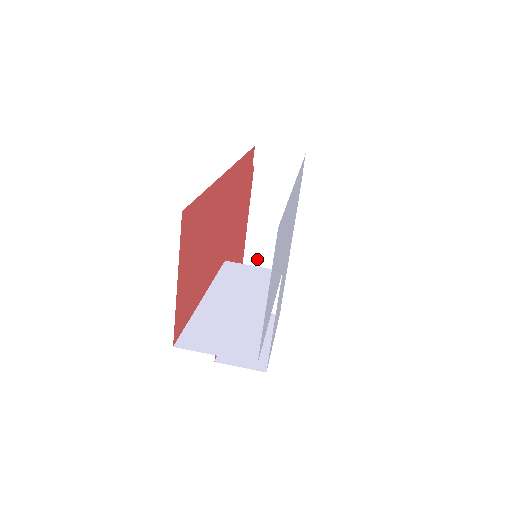
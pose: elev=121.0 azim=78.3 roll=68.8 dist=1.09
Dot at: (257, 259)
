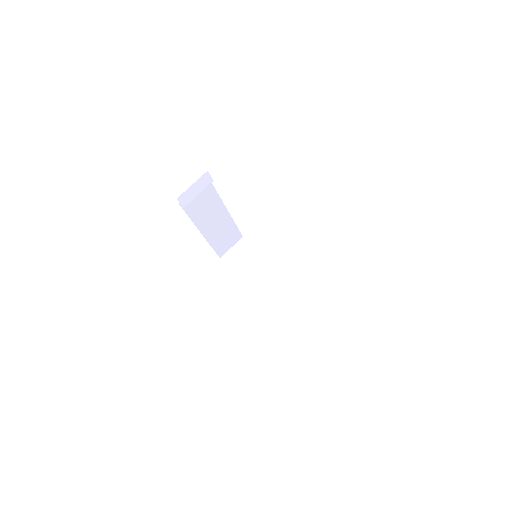
Dot at: (214, 233)
